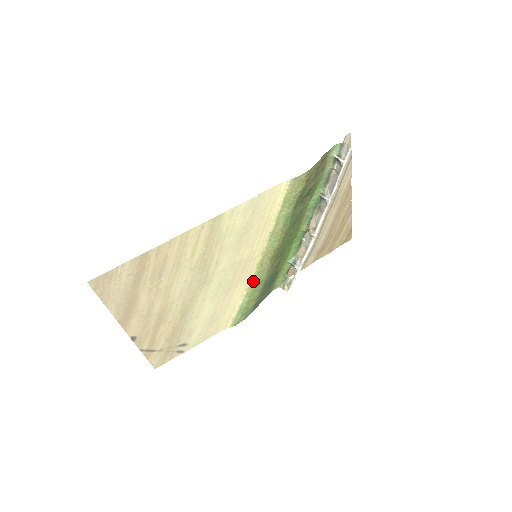
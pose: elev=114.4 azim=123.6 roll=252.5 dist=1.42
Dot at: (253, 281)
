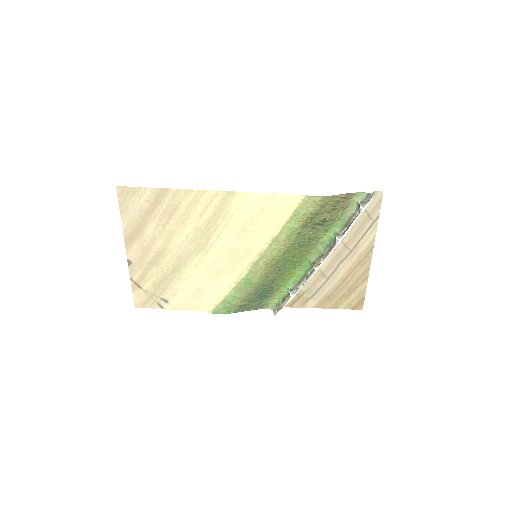
Dot at: (244, 278)
